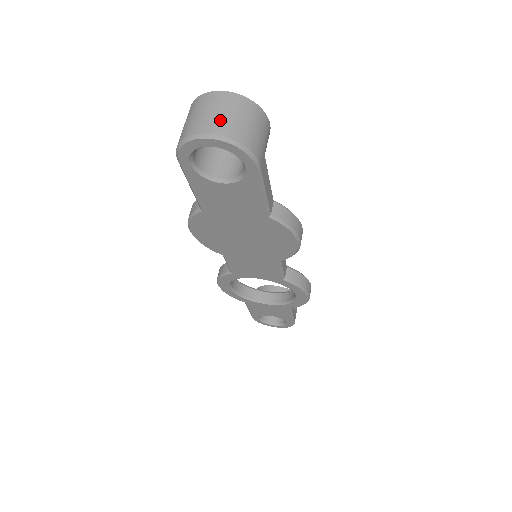
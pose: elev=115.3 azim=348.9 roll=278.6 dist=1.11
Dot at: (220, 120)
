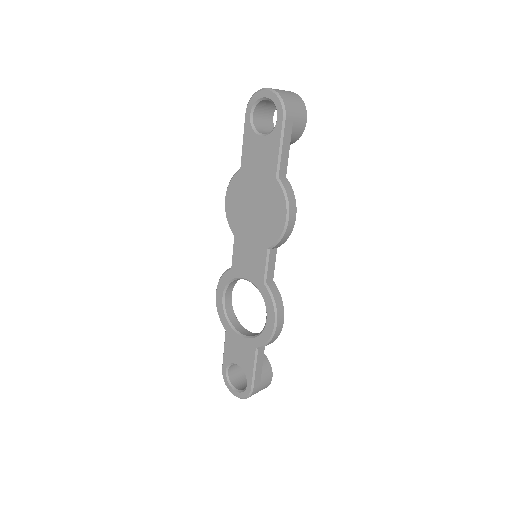
Dot at: (279, 90)
